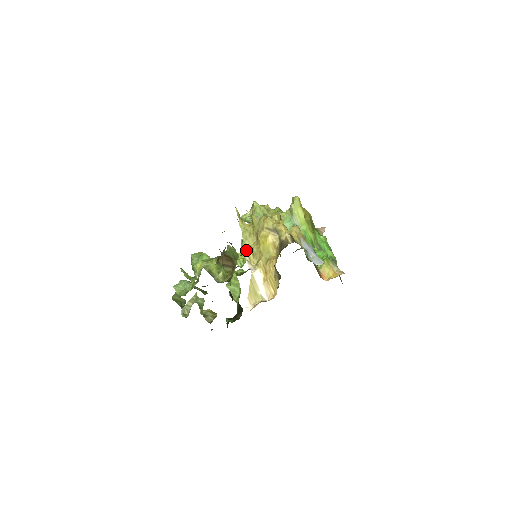
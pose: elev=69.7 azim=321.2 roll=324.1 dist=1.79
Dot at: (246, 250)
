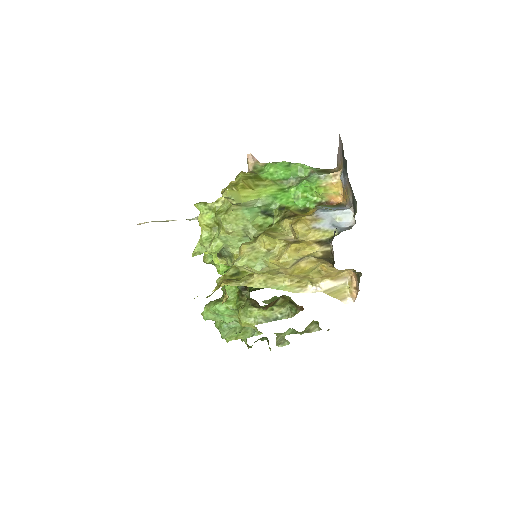
Dot at: (290, 289)
